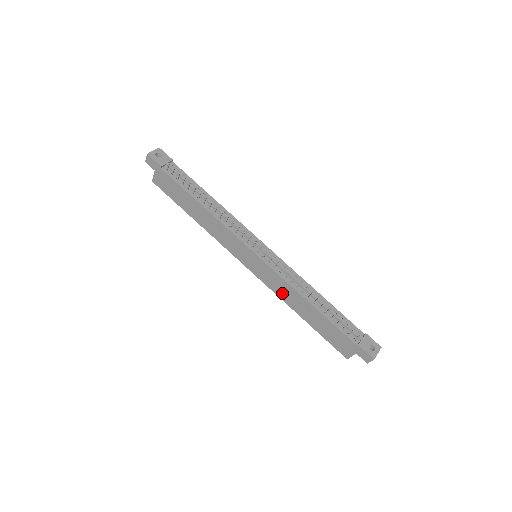
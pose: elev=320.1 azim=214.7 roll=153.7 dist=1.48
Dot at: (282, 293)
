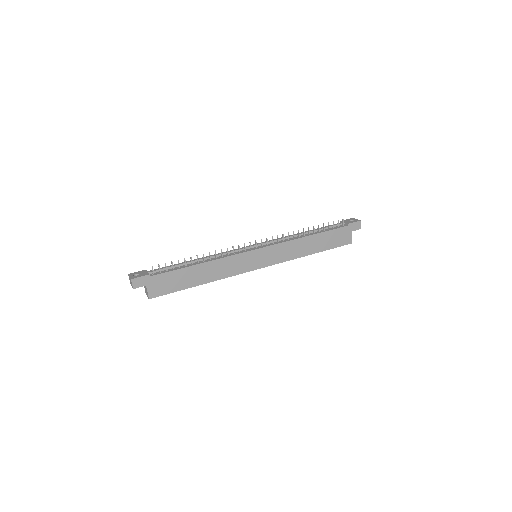
Dot at: (292, 254)
